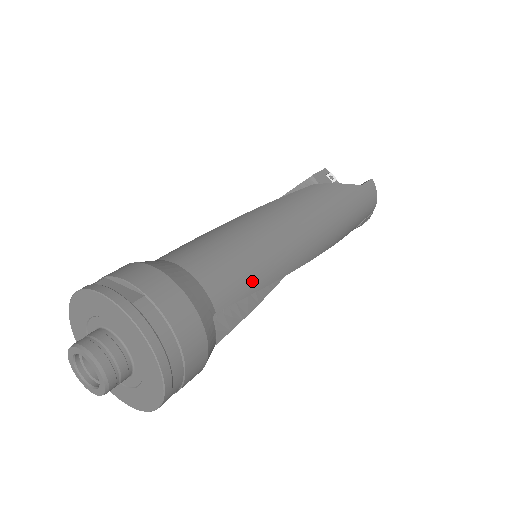
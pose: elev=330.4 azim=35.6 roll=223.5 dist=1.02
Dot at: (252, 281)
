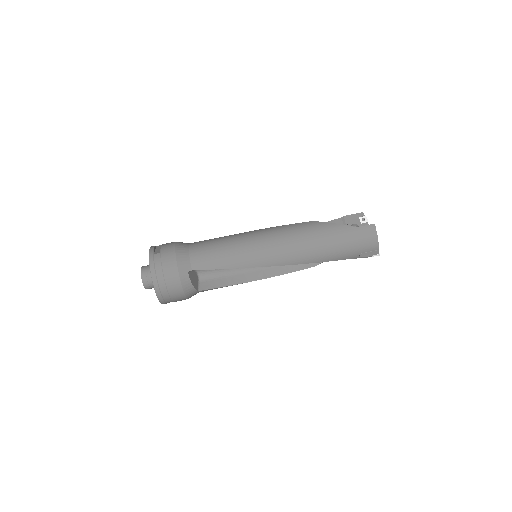
Dot at: (221, 263)
